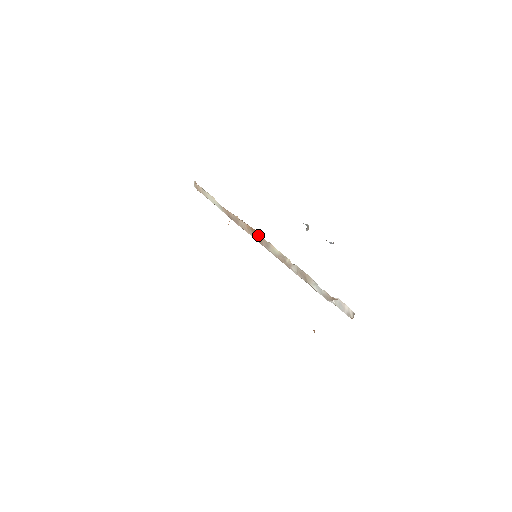
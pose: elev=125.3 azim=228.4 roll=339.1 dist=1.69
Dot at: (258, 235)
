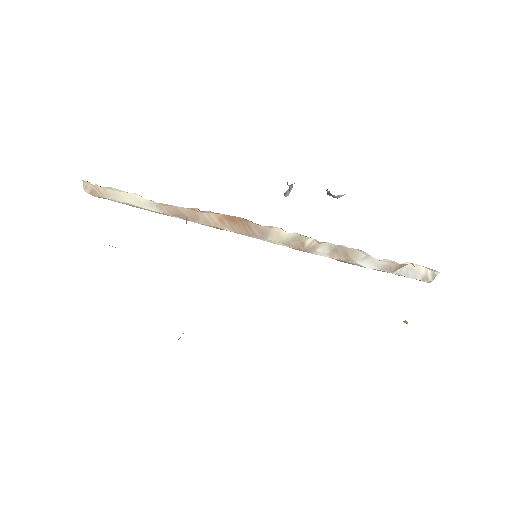
Dot at: (244, 223)
